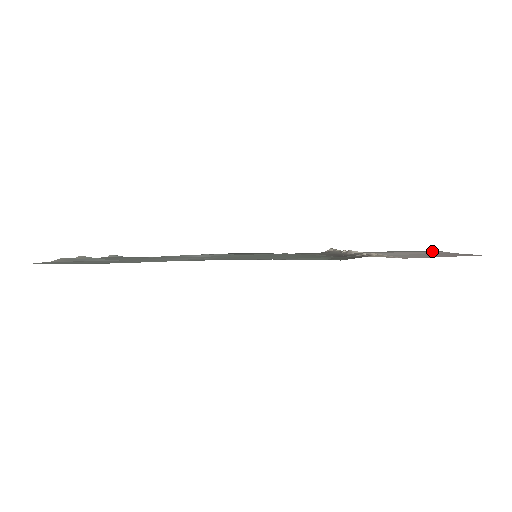
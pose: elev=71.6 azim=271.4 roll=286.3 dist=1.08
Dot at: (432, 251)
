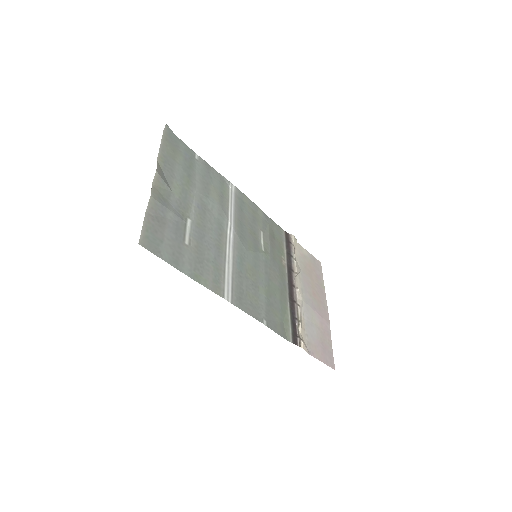
Dot at: (327, 312)
